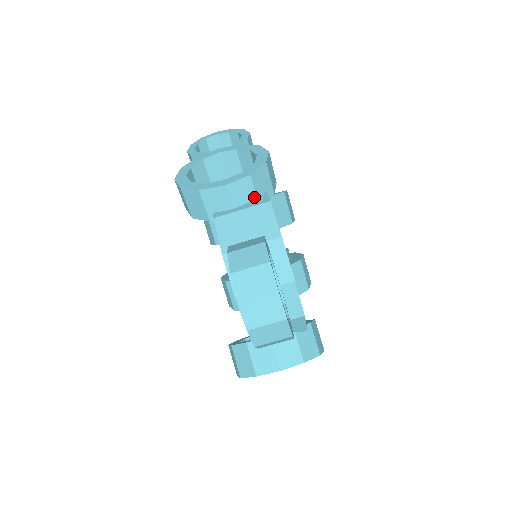
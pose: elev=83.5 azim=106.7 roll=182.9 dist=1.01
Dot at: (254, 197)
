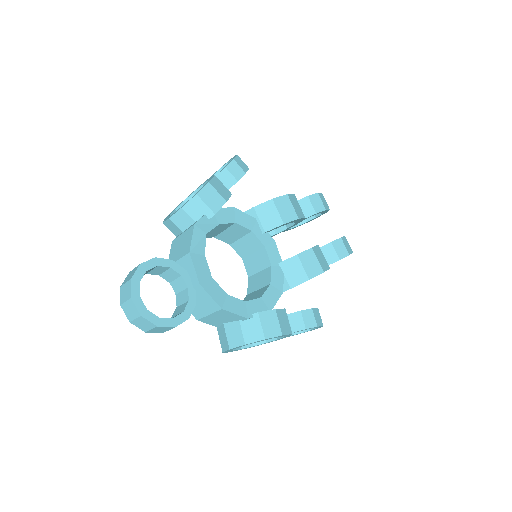
Dot at: (193, 221)
